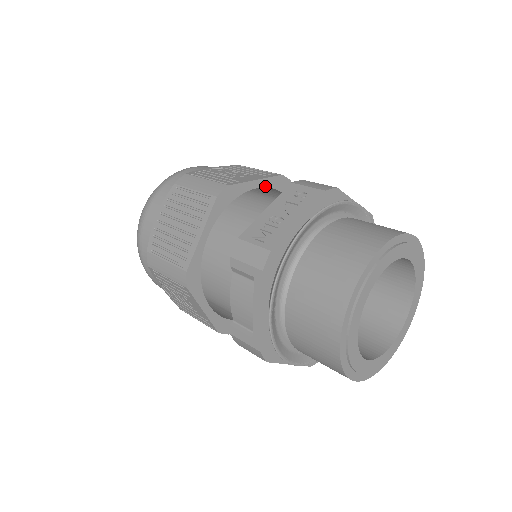
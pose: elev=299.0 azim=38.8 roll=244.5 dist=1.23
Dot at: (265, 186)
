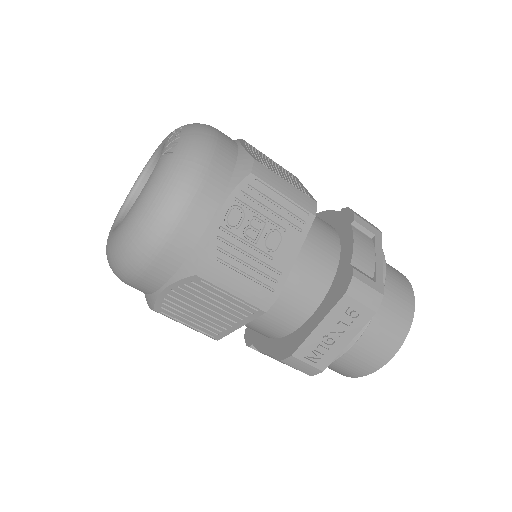
Dot at: occluded
